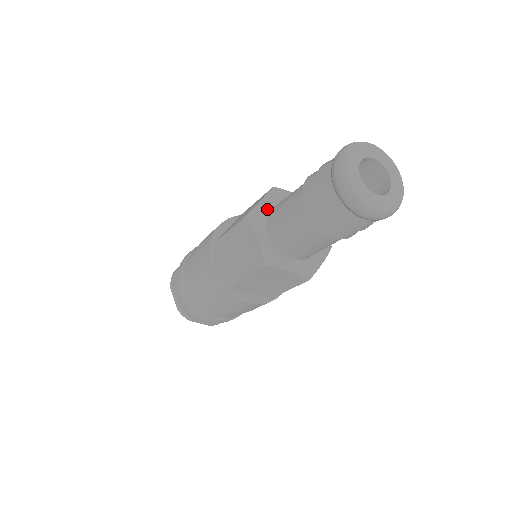
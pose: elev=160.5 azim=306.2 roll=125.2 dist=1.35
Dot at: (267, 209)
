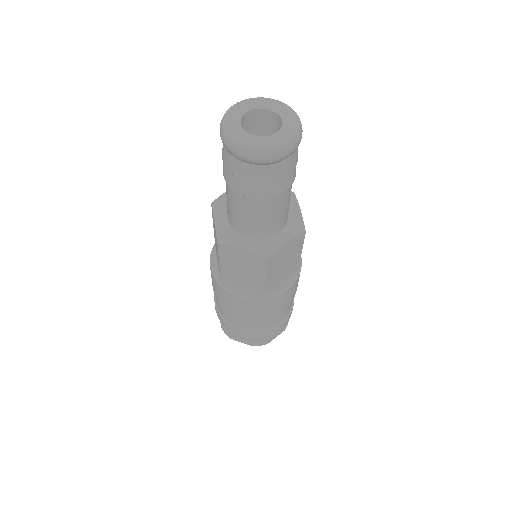
Dot at: occluded
